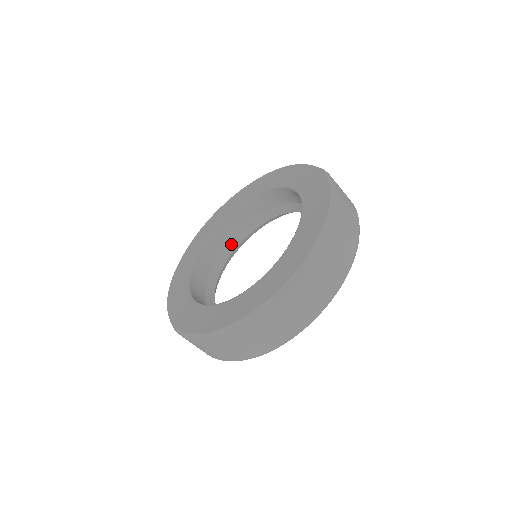
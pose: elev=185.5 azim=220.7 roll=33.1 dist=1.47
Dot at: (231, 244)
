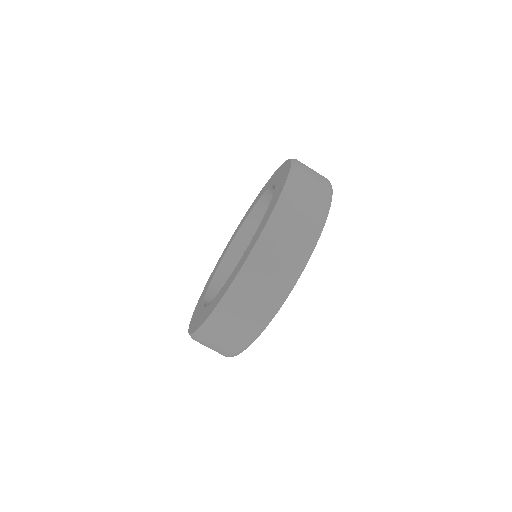
Dot at: occluded
